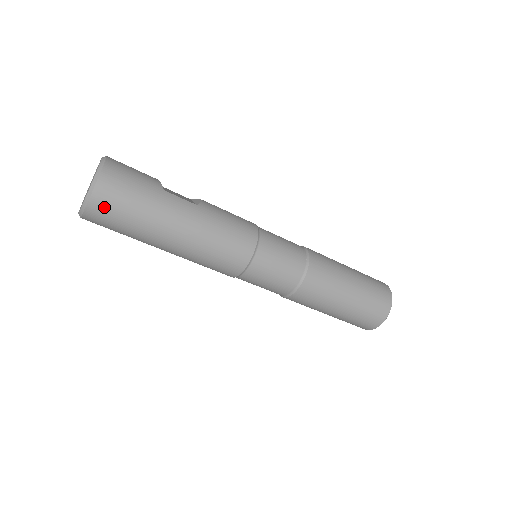
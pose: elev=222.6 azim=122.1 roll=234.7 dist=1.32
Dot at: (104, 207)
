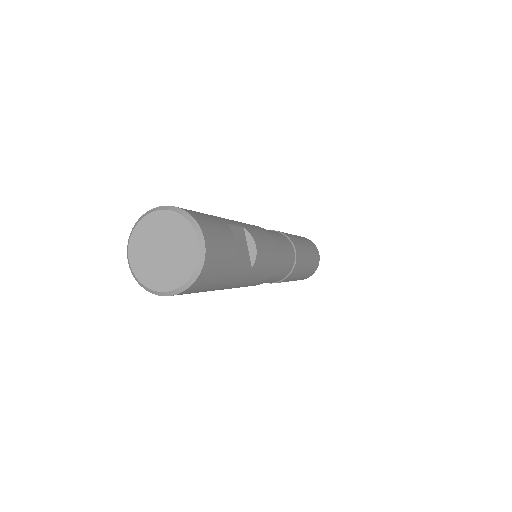
Dot at: occluded
